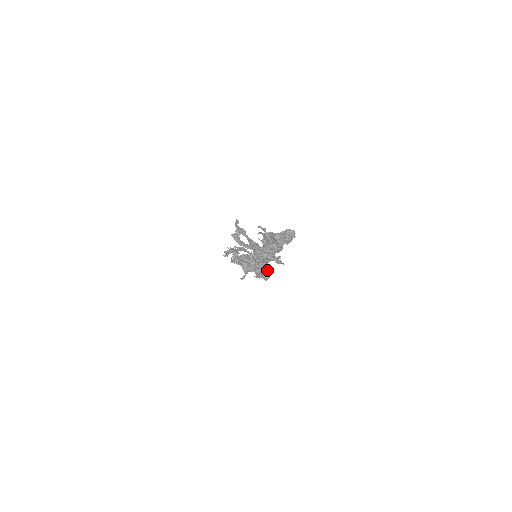
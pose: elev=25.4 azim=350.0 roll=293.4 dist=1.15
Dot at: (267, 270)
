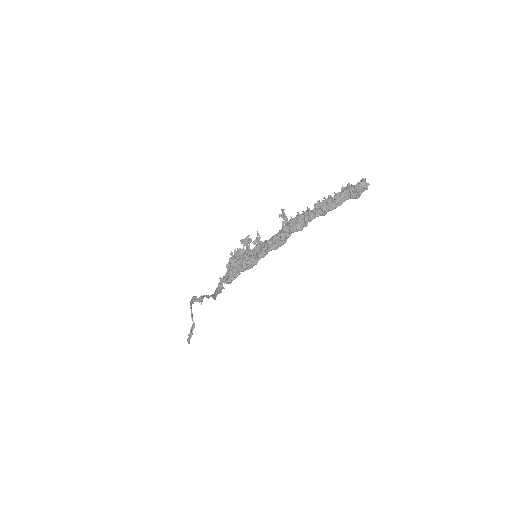
Dot at: occluded
